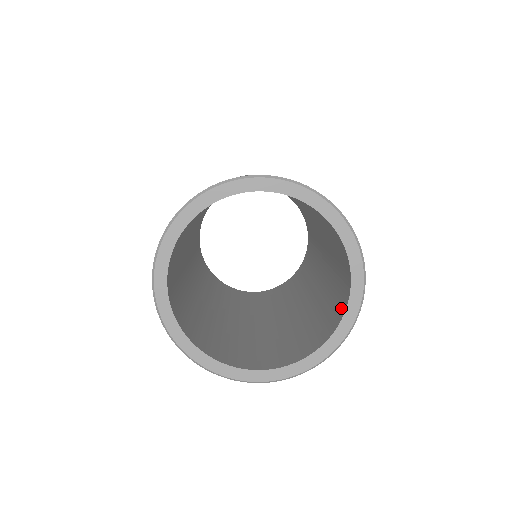
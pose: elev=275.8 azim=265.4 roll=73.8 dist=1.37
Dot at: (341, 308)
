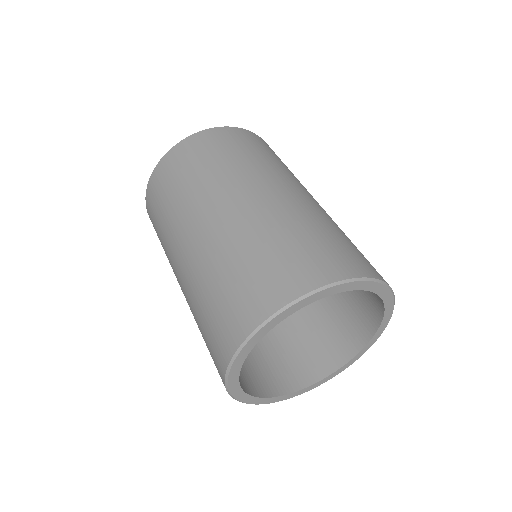
Dot at: (373, 316)
